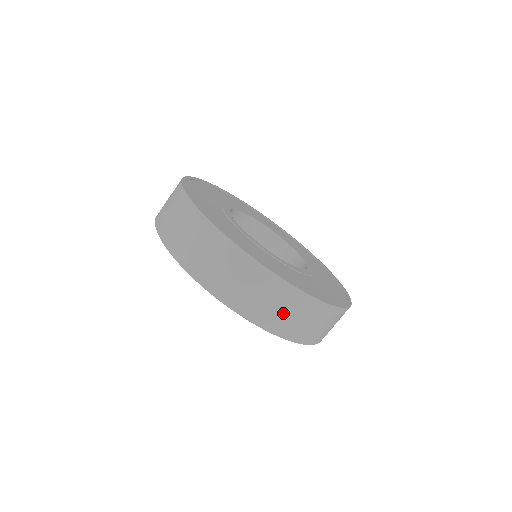
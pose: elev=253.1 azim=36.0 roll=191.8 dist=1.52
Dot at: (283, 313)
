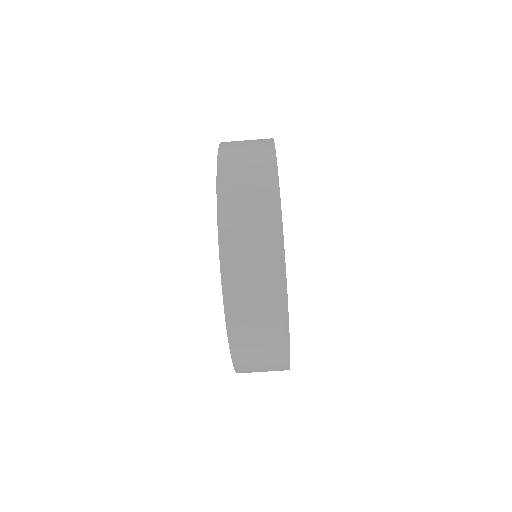
Dot at: occluded
